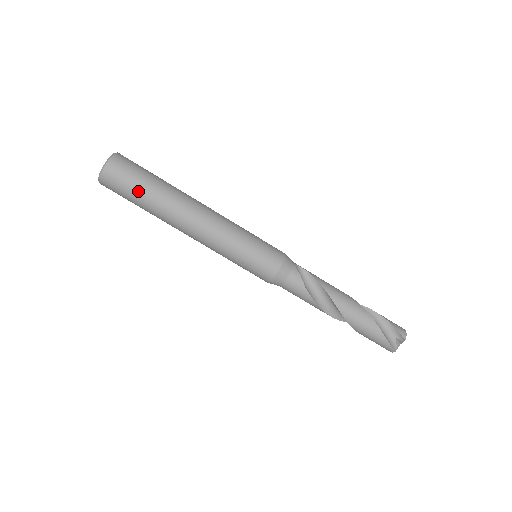
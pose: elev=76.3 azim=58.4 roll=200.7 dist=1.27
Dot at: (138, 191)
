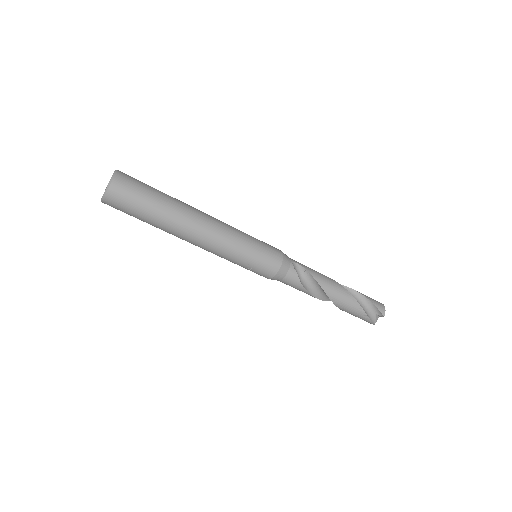
Dot at: (143, 212)
